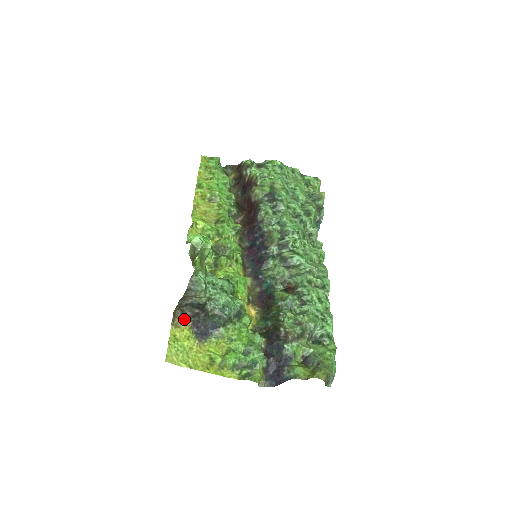
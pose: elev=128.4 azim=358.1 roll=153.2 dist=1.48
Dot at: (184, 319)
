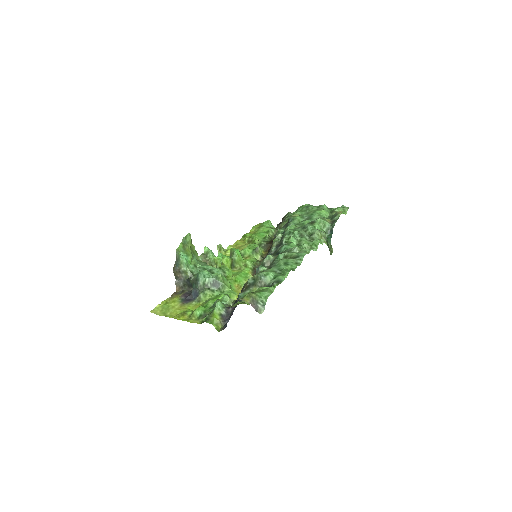
Dot at: occluded
